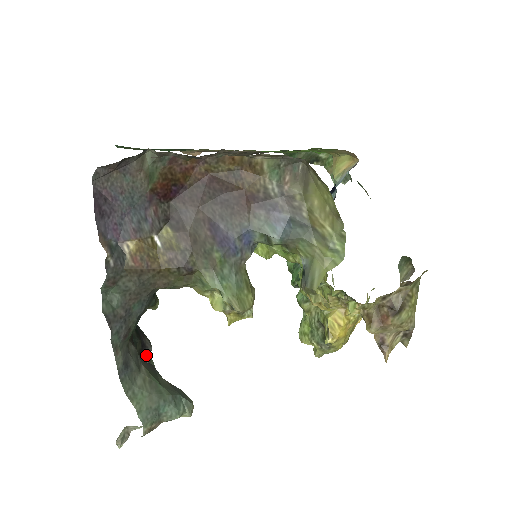
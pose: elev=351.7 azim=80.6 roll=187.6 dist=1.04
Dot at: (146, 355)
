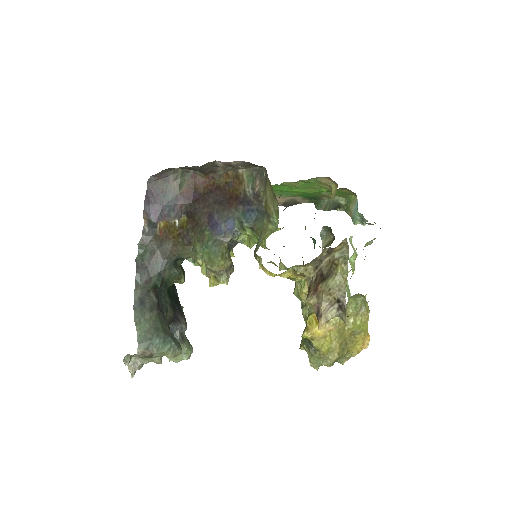
Dot at: (178, 329)
